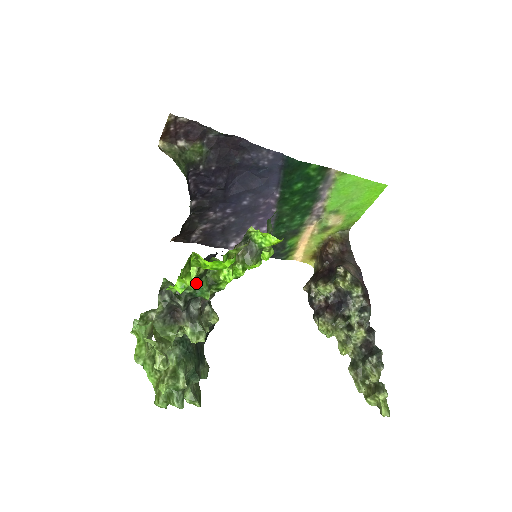
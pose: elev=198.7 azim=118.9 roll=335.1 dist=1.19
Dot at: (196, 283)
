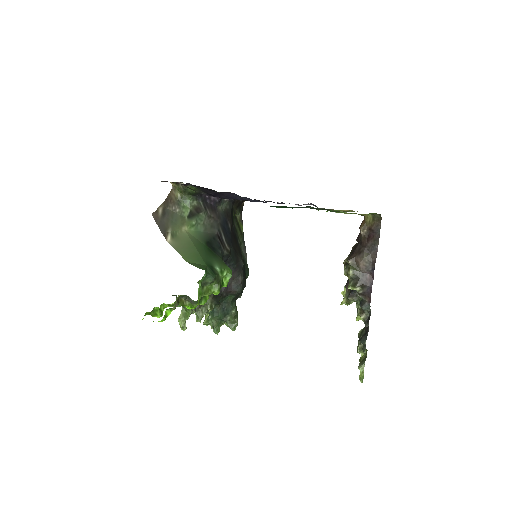
Dot at: occluded
